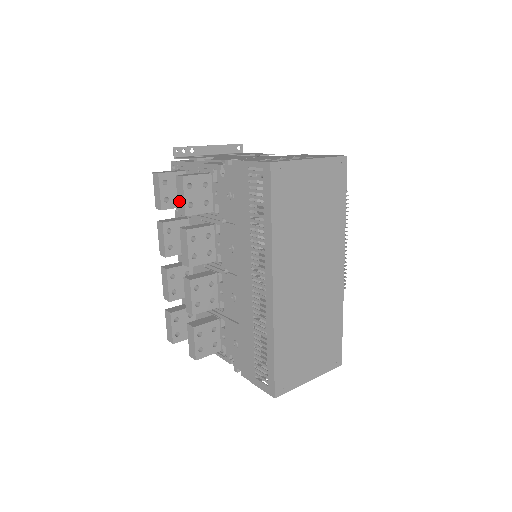
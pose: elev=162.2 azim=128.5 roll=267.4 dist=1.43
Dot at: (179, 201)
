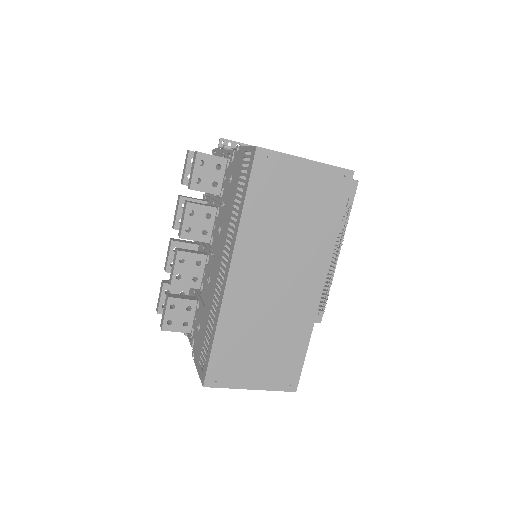
Dot at: (190, 175)
